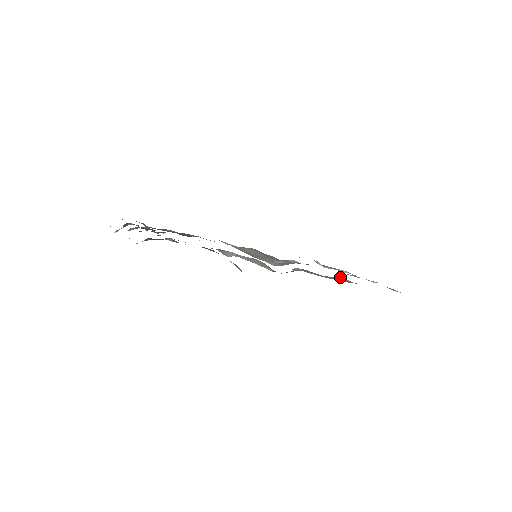
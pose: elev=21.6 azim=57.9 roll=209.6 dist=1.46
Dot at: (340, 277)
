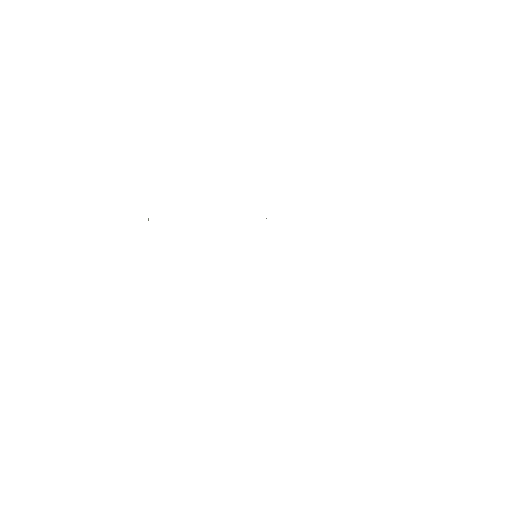
Dot at: occluded
